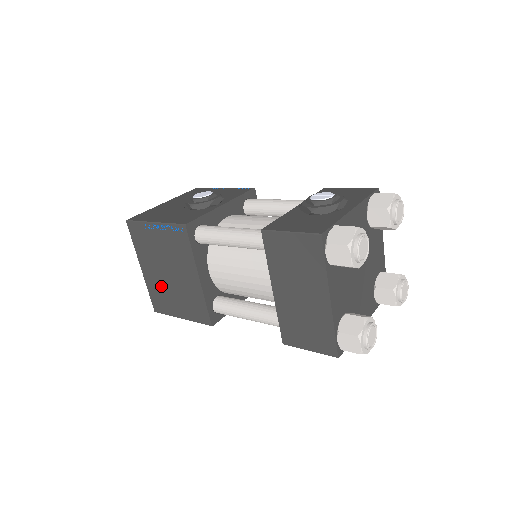
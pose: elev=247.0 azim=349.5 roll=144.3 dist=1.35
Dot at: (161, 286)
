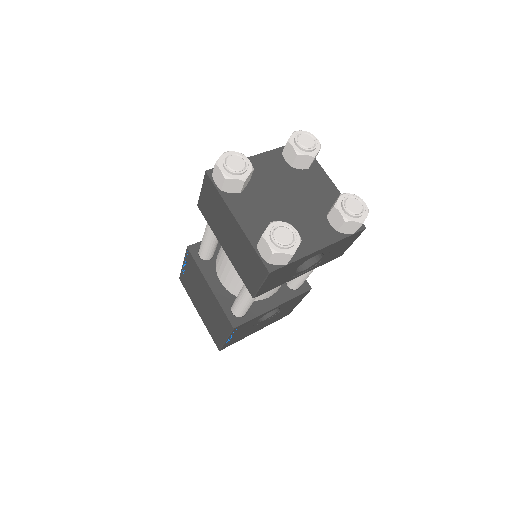
Dot at: (208, 319)
